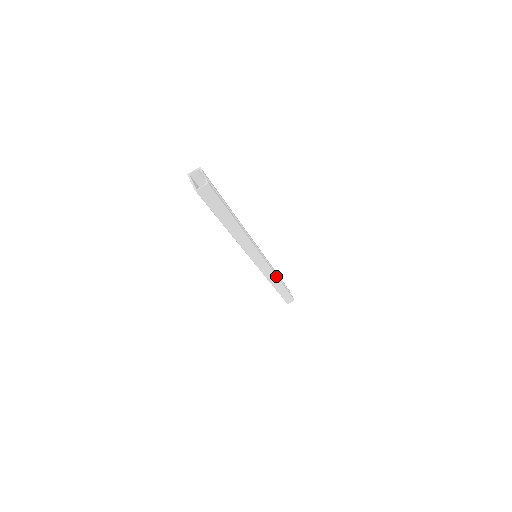
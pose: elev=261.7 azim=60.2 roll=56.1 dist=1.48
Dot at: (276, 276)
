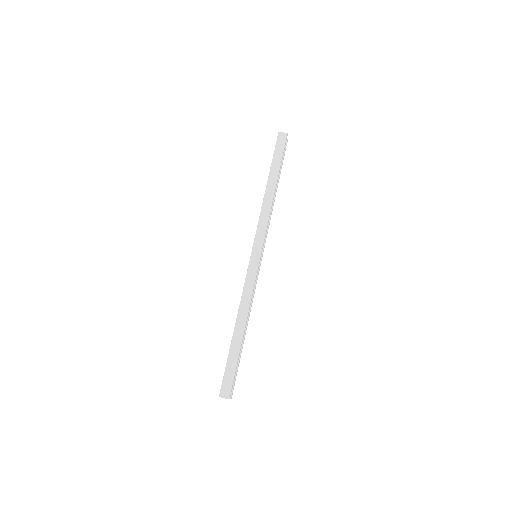
Dot at: (250, 302)
